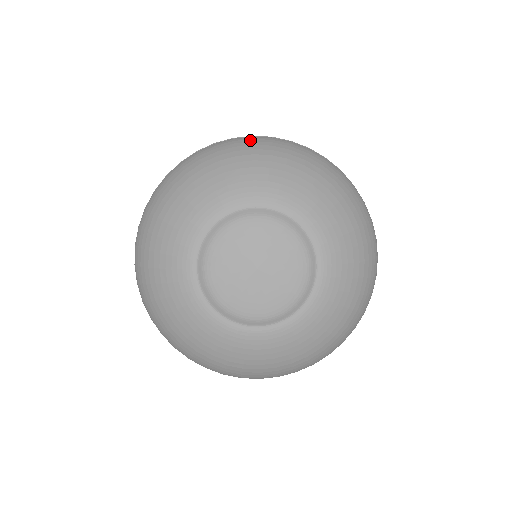
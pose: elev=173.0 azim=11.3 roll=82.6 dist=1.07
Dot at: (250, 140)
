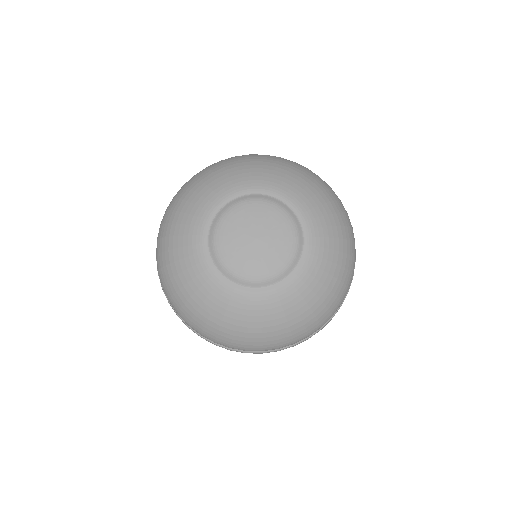
Dot at: (305, 168)
